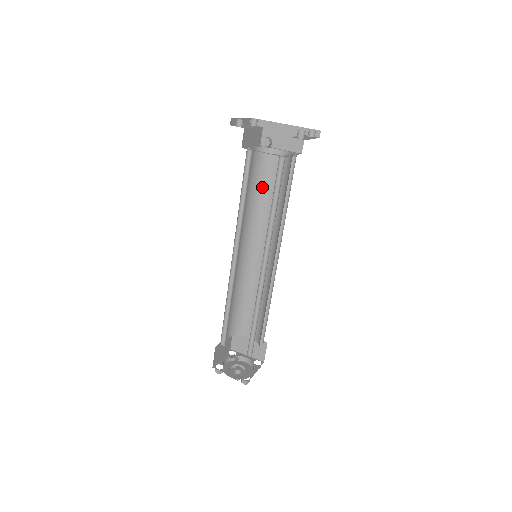
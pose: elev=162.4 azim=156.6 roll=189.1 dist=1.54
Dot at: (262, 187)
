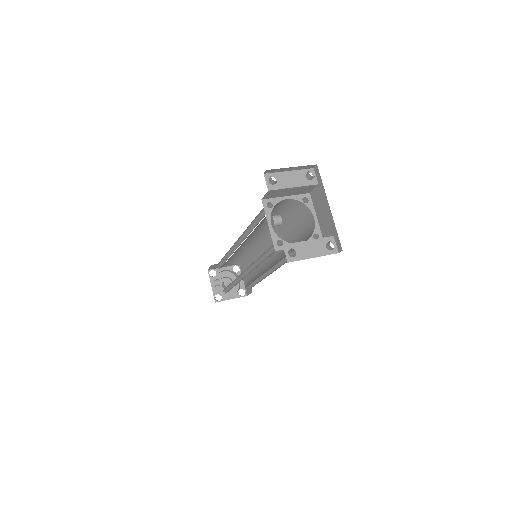
Dot at: (290, 222)
